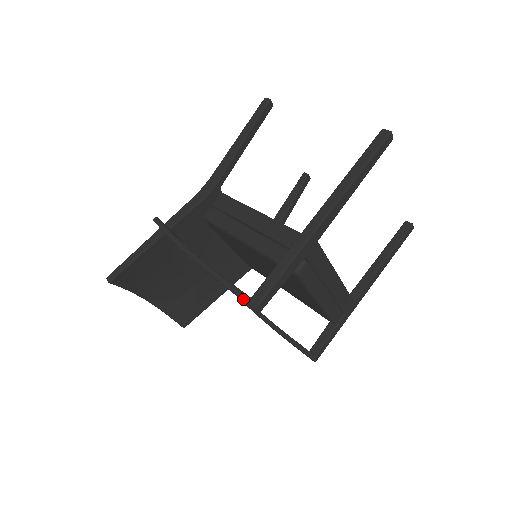
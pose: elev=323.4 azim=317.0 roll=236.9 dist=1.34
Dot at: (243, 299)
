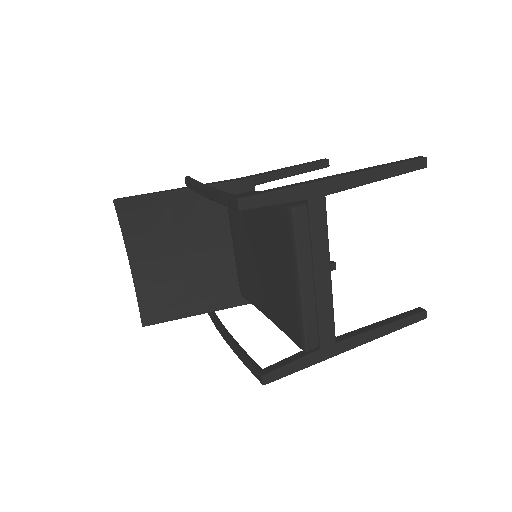
Dot at: (231, 196)
